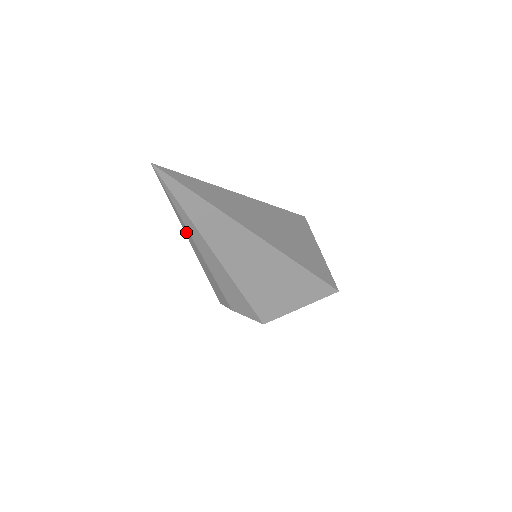
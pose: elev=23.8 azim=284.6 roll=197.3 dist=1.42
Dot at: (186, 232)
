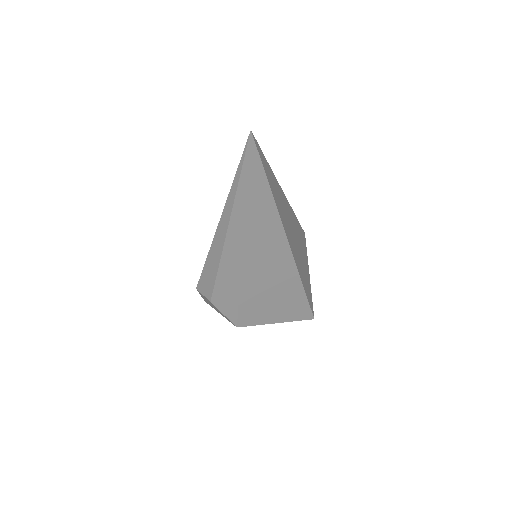
Dot at: (226, 211)
